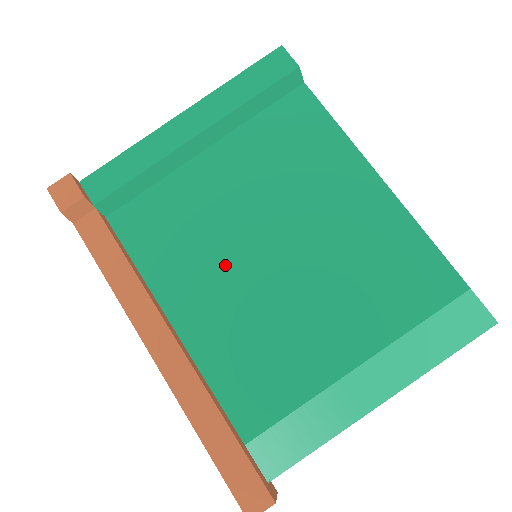
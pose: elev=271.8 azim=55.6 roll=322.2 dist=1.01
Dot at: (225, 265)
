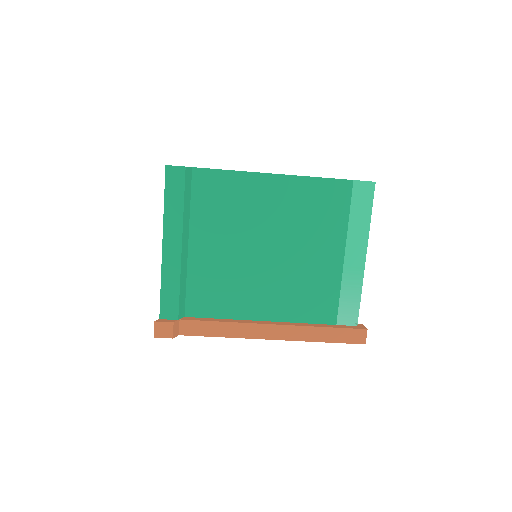
Dot at: (255, 278)
